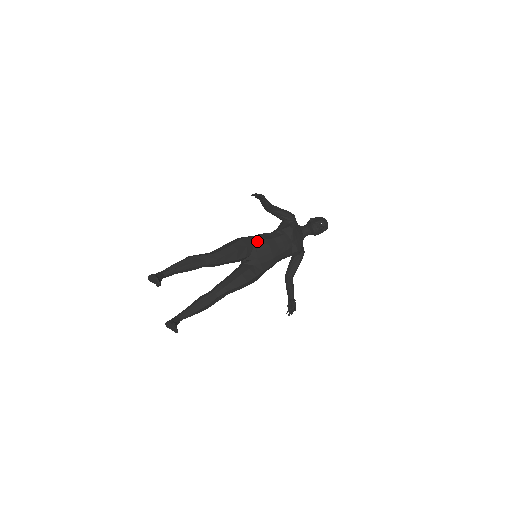
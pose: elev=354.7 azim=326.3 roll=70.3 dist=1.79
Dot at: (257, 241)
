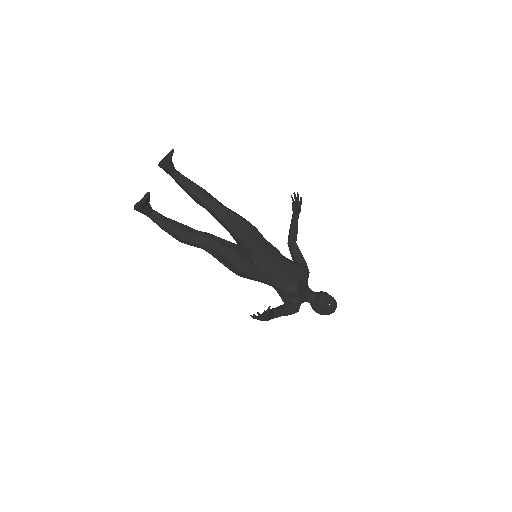
Dot at: occluded
